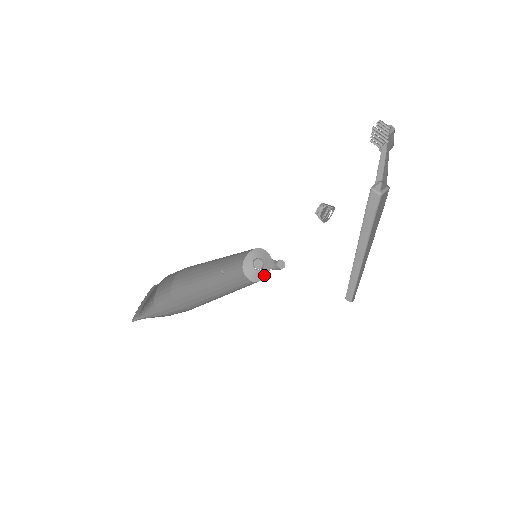
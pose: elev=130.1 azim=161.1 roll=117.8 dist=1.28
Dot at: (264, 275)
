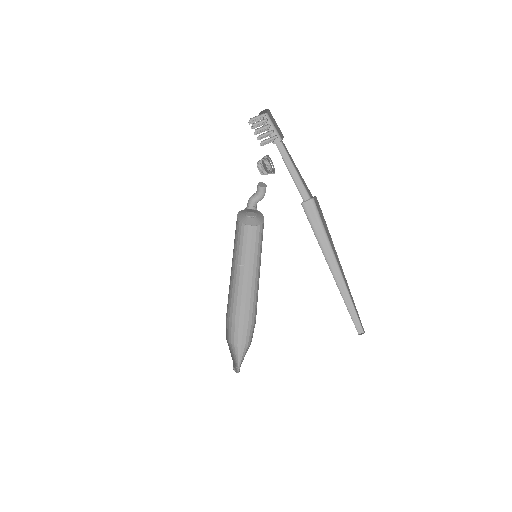
Dot at: (262, 219)
